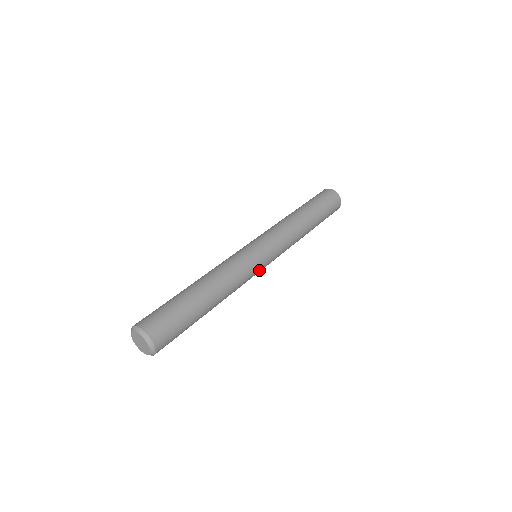
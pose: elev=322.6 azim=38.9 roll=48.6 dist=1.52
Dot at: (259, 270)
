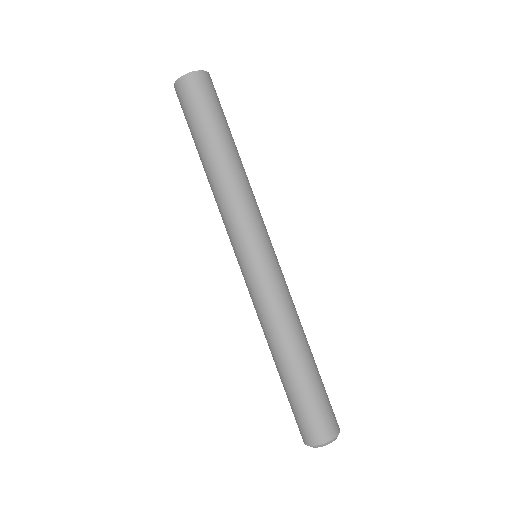
Dot at: (278, 264)
